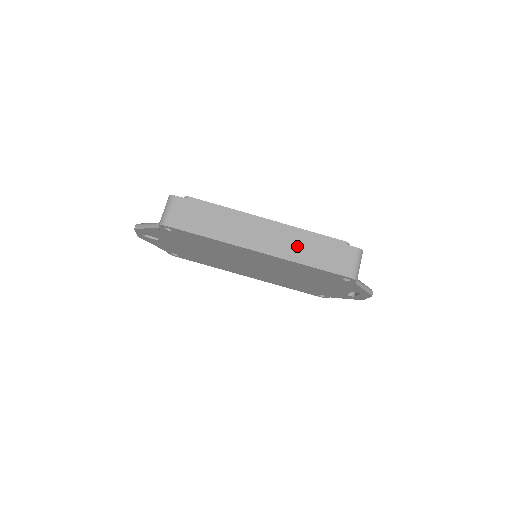
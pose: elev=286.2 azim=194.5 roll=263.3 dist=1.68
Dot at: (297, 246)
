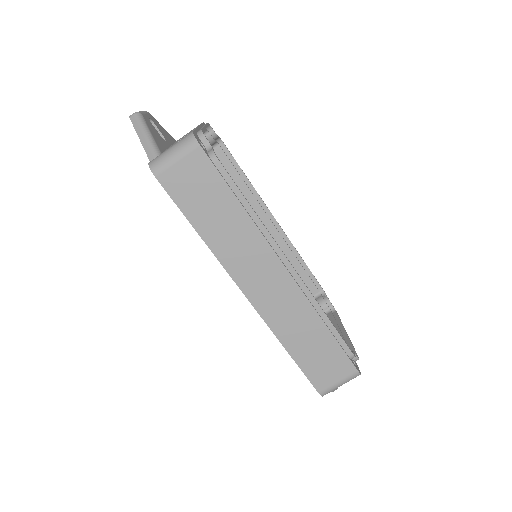
Dot at: (294, 321)
